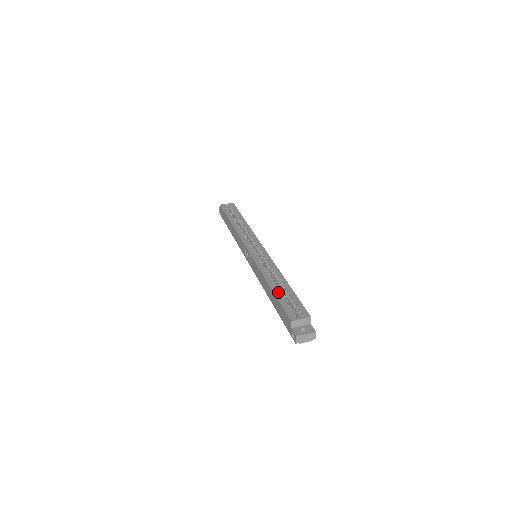
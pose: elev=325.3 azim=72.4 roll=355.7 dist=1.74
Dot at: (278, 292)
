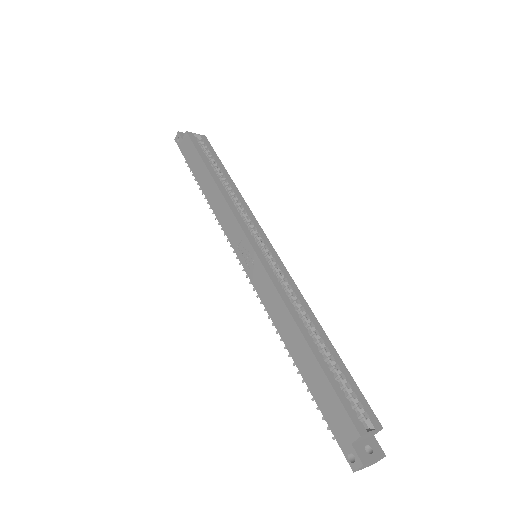
Dot at: (322, 358)
